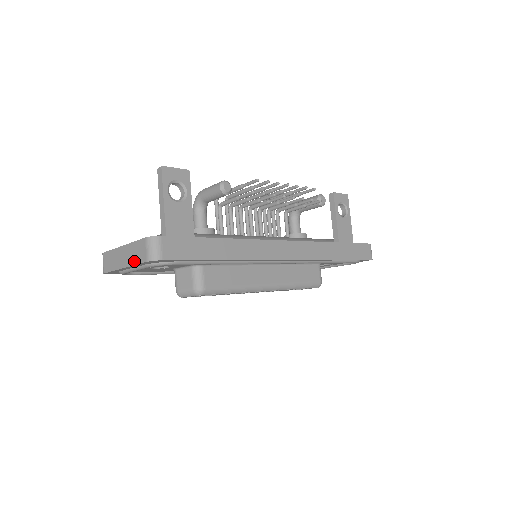
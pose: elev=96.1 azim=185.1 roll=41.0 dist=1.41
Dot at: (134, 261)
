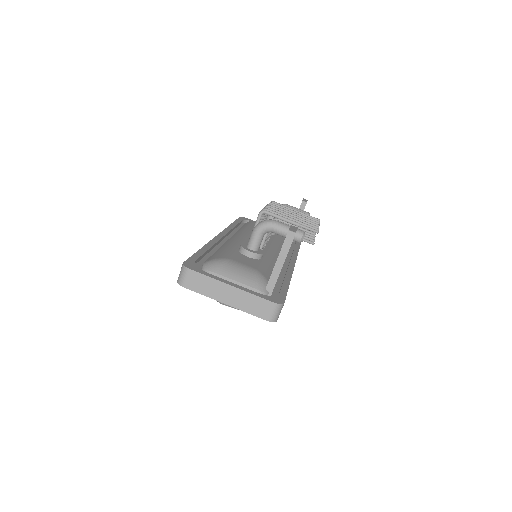
Dot at: (247, 309)
